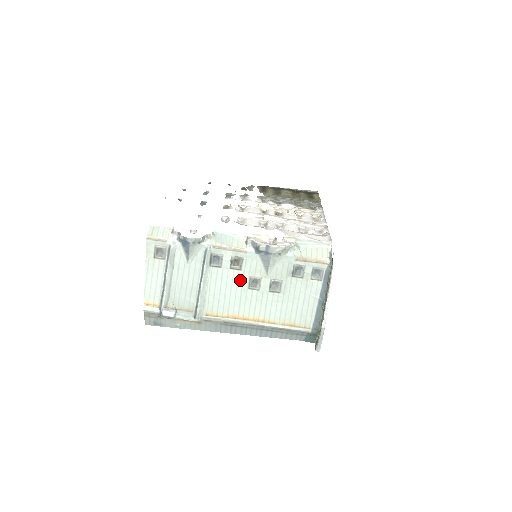
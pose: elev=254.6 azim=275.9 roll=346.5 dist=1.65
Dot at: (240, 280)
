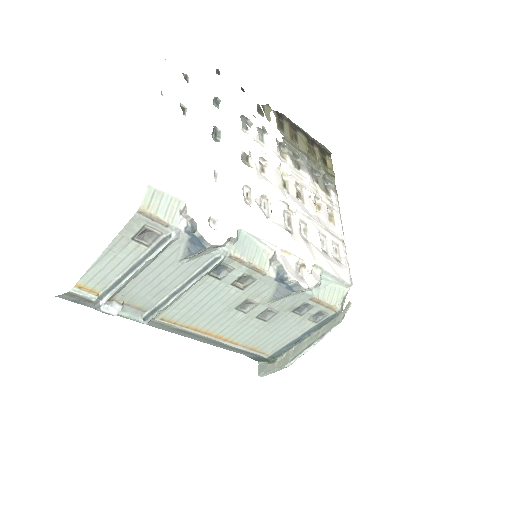
Dot at: (233, 299)
